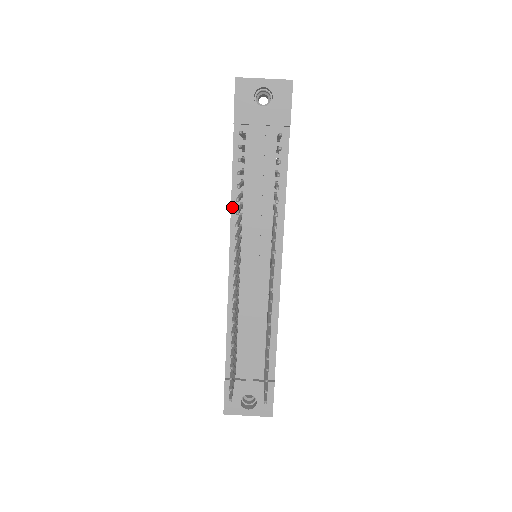
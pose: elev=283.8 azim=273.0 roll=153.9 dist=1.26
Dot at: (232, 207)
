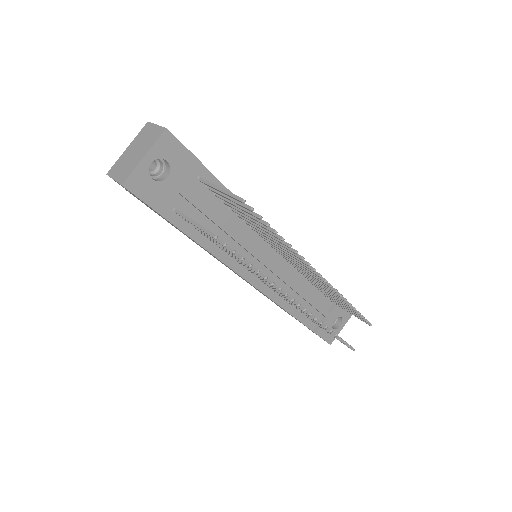
Dot at: (220, 259)
